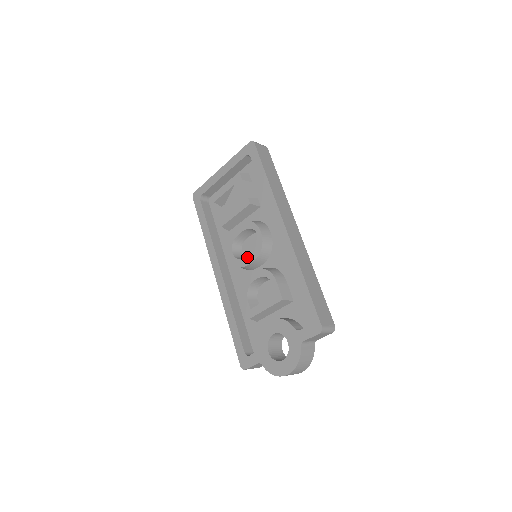
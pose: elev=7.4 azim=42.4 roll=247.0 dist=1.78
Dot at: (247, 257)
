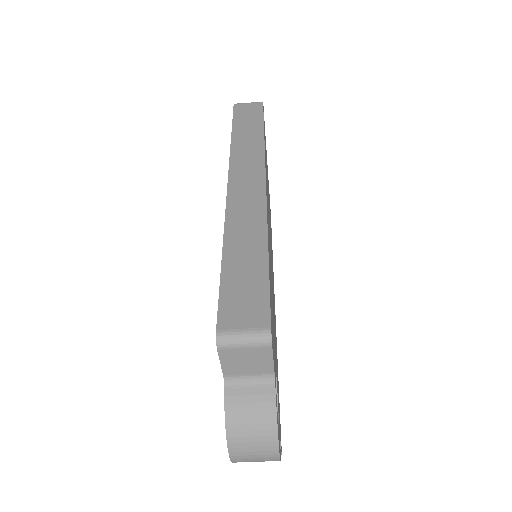
Dot at: occluded
